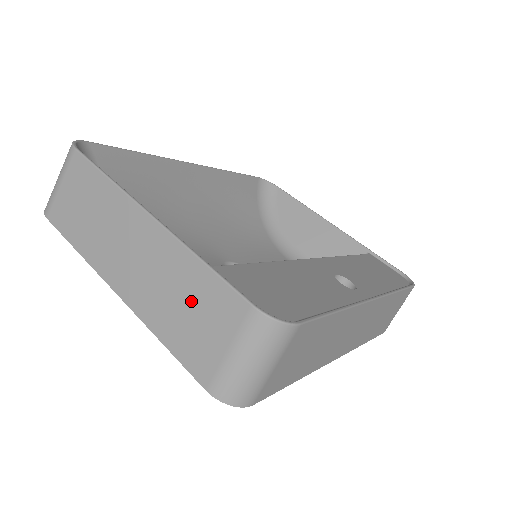
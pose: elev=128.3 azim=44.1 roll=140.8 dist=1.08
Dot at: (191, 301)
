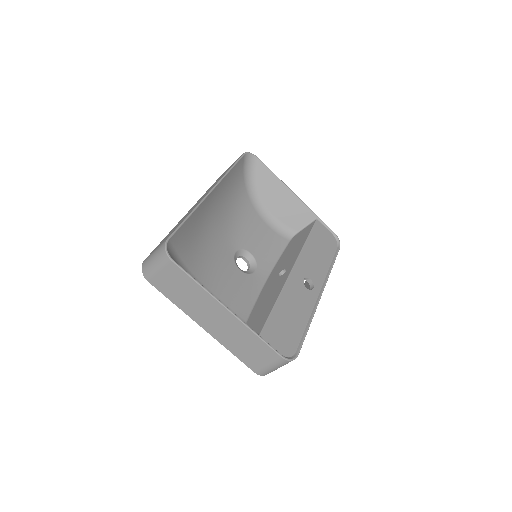
Dot at: (250, 346)
